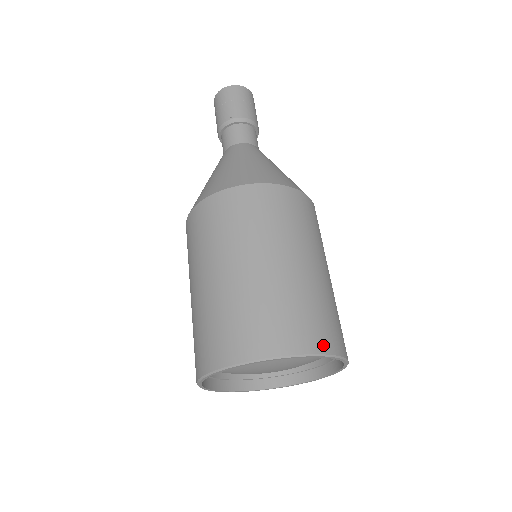
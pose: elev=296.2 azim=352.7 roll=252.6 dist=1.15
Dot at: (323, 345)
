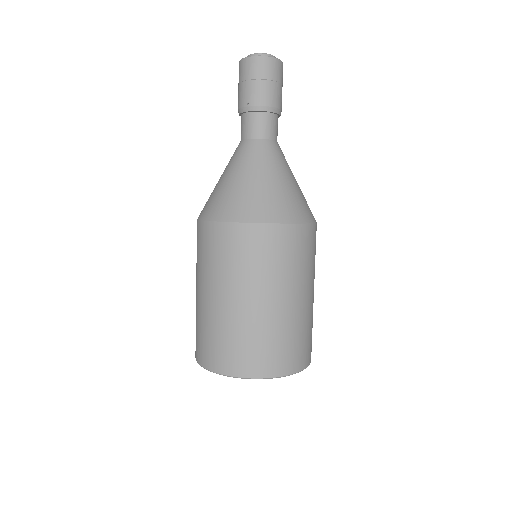
Dot at: (276, 370)
